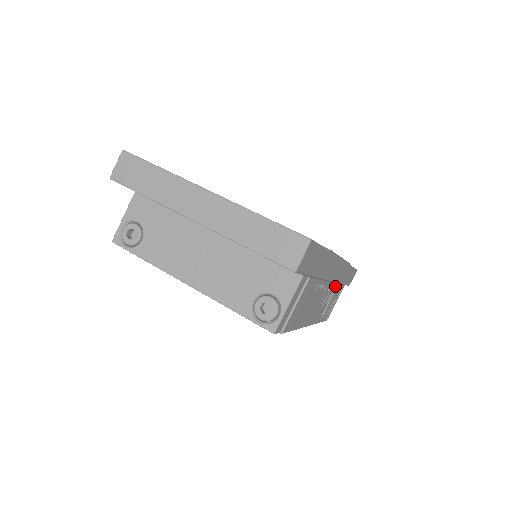
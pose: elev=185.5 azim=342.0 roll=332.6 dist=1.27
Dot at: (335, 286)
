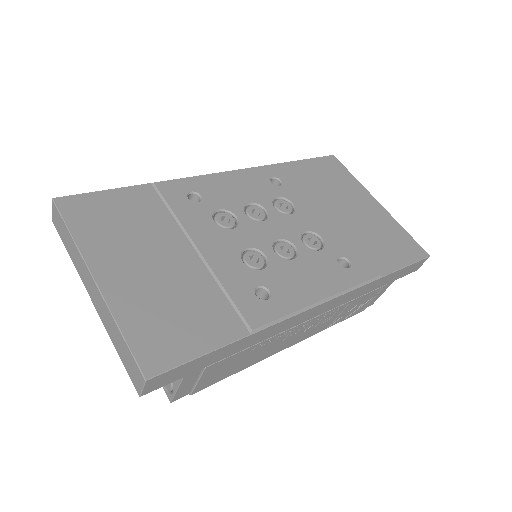
Dot at: (342, 306)
